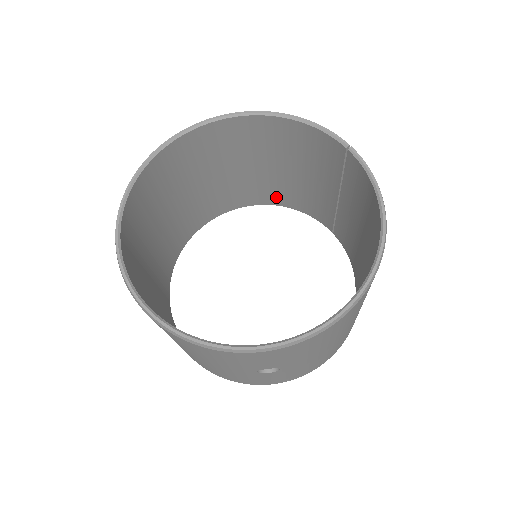
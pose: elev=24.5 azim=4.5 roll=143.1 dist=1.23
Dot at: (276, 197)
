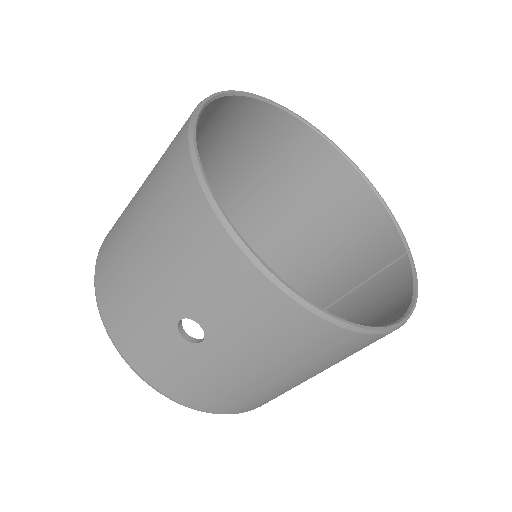
Dot at: (278, 263)
